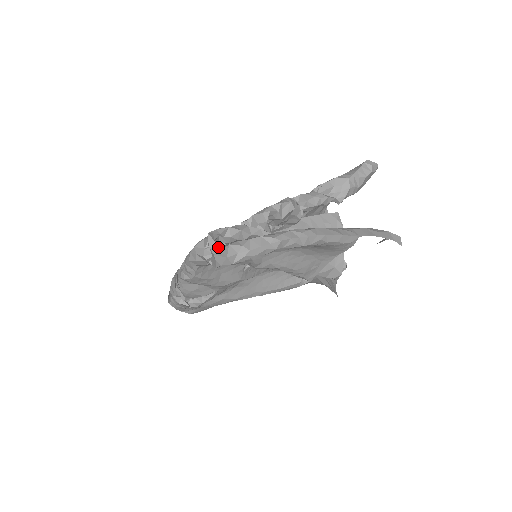
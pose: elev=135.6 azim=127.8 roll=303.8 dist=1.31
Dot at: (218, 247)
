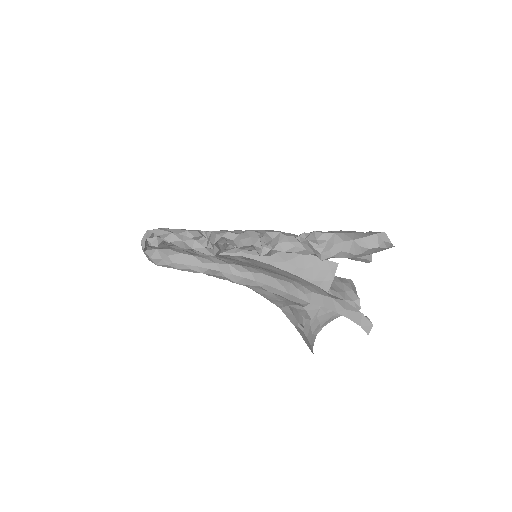
Dot at: (144, 246)
